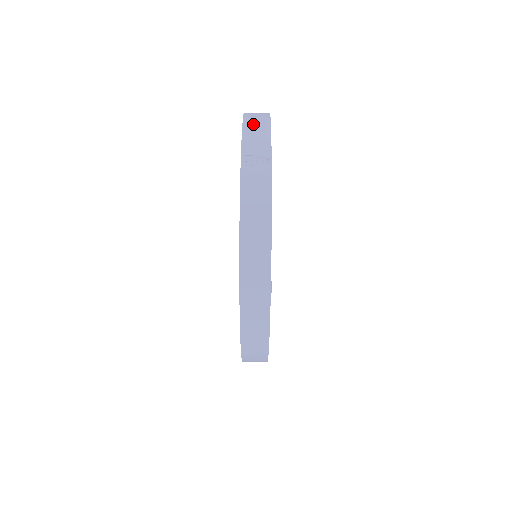
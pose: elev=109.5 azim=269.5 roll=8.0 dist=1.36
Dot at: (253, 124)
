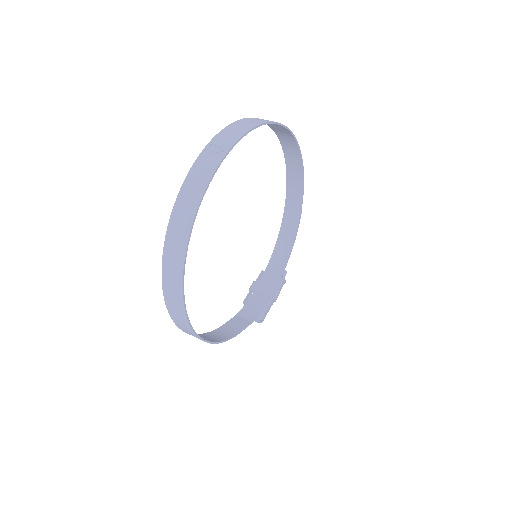
Dot at: (241, 124)
